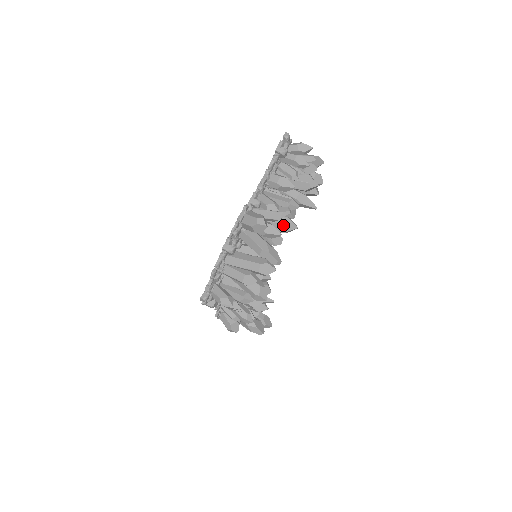
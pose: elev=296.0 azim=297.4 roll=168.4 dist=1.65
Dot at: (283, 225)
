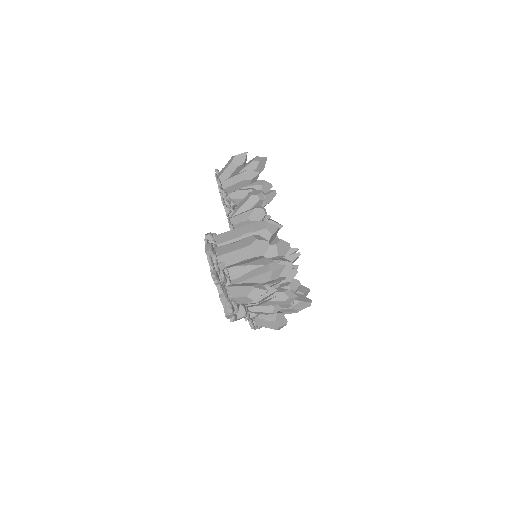
Dot at: occluded
